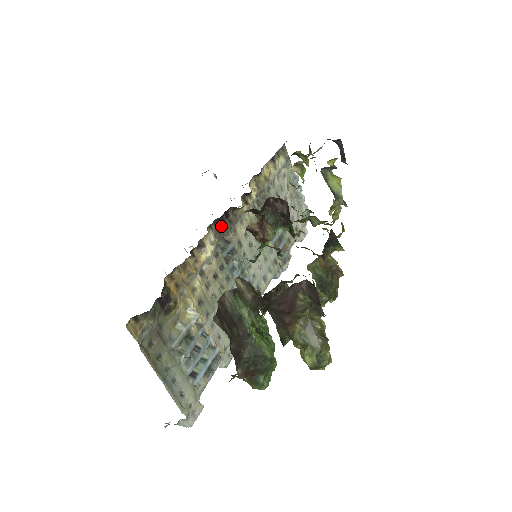
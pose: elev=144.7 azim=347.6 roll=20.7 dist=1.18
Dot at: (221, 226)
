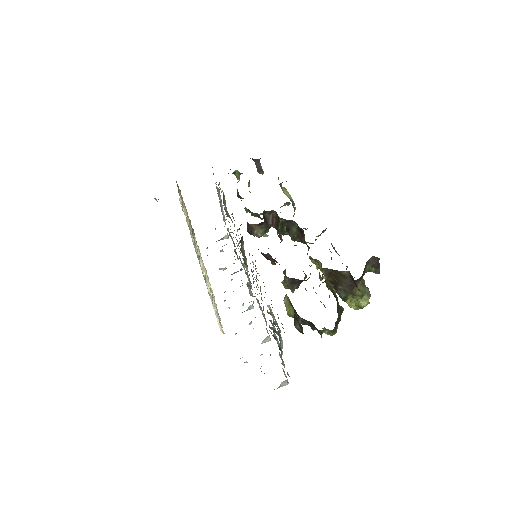
Dot at: (240, 240)
